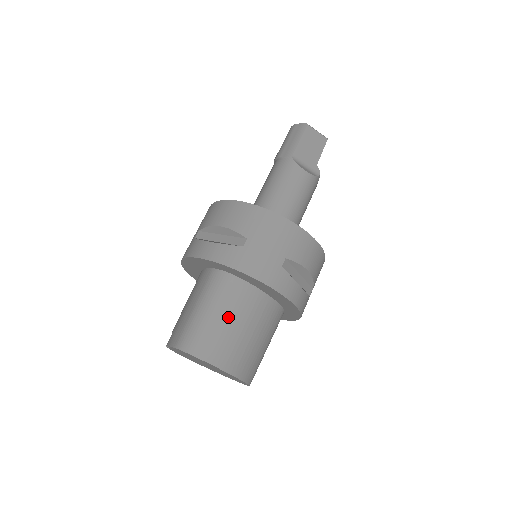
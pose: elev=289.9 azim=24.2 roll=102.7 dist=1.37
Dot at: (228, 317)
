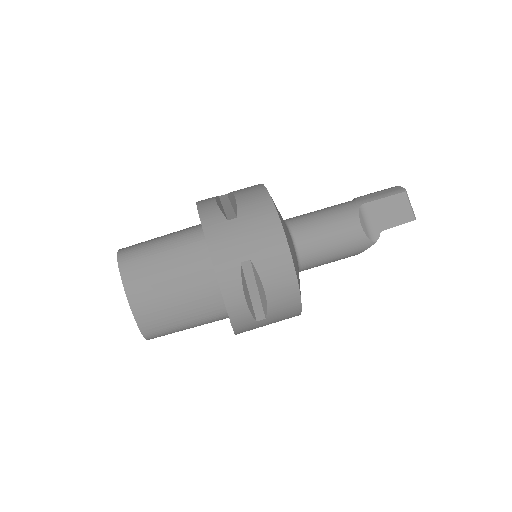
Dot at: (169, 264)
